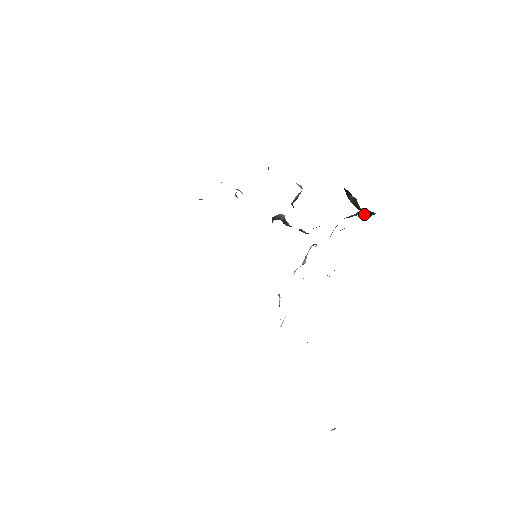
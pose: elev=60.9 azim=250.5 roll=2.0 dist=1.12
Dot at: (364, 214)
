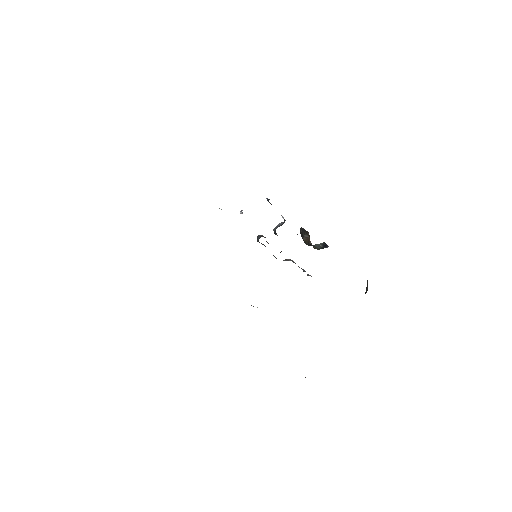
Dot at: (321, 246)
